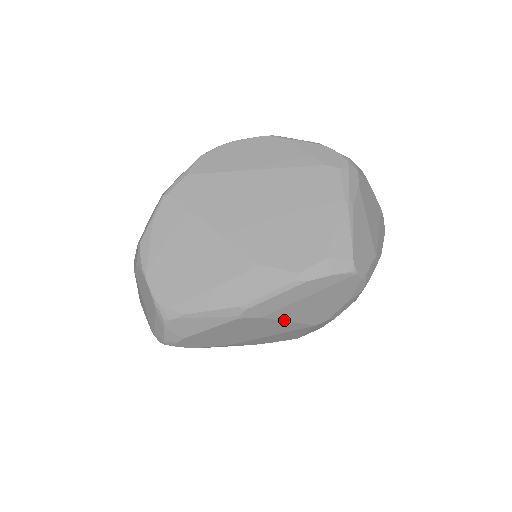
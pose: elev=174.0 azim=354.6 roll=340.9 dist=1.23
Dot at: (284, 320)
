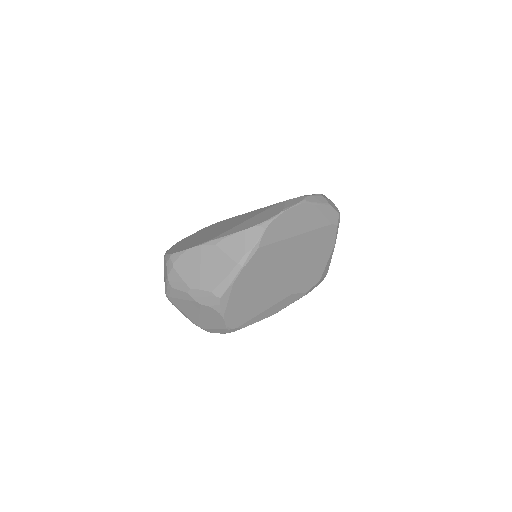
Dot at: occluded
